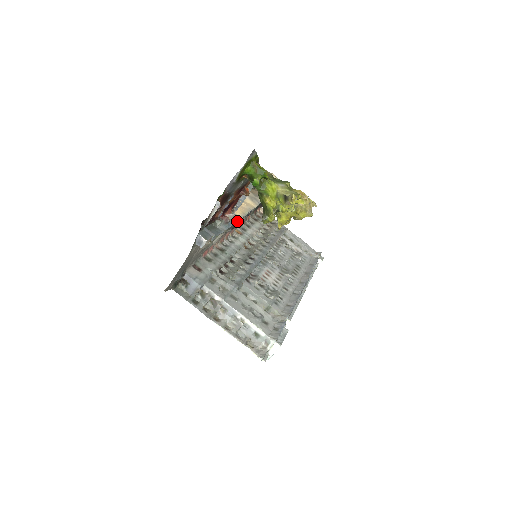
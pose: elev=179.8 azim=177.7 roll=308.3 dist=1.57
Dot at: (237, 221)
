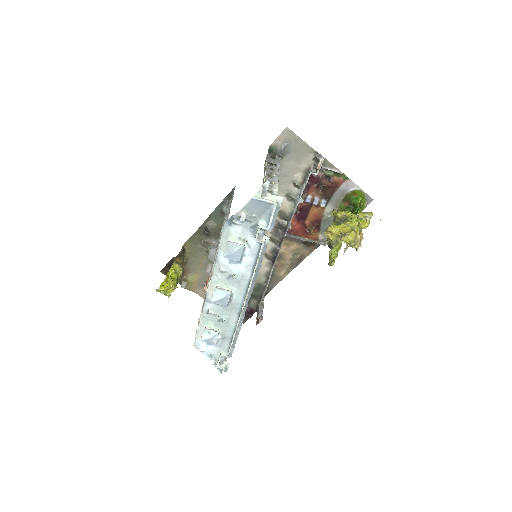
Dot at: occluded
